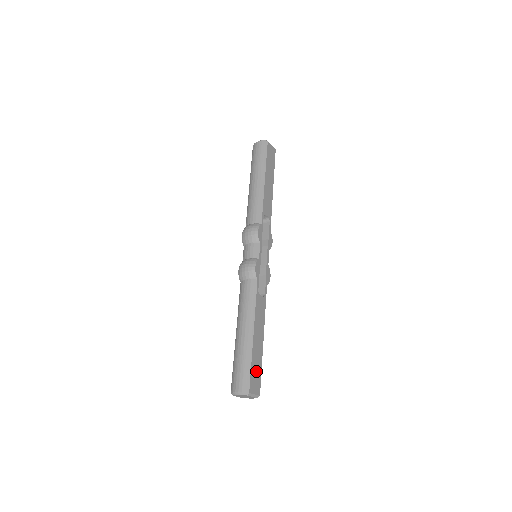
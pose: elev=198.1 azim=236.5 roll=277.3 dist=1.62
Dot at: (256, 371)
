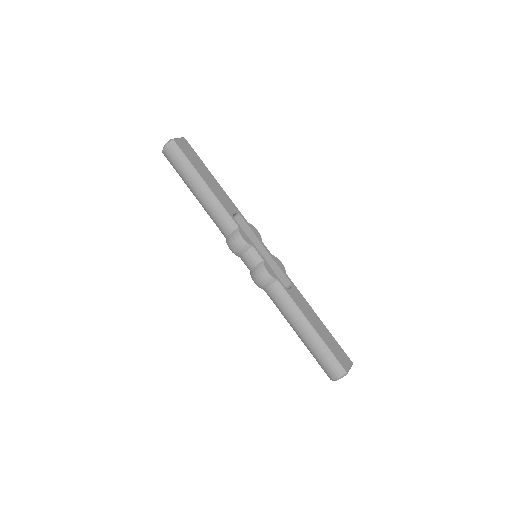
Dot at: (336, 350)
